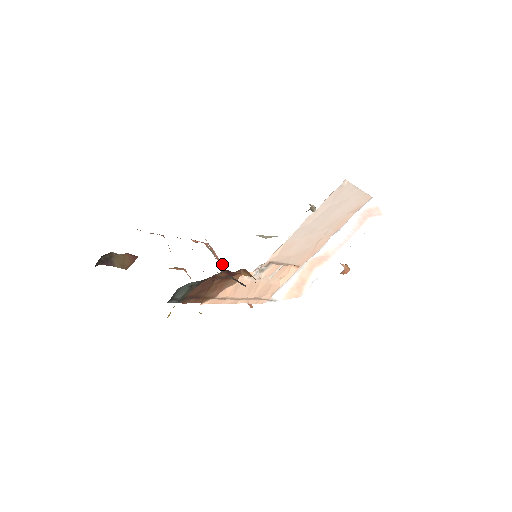
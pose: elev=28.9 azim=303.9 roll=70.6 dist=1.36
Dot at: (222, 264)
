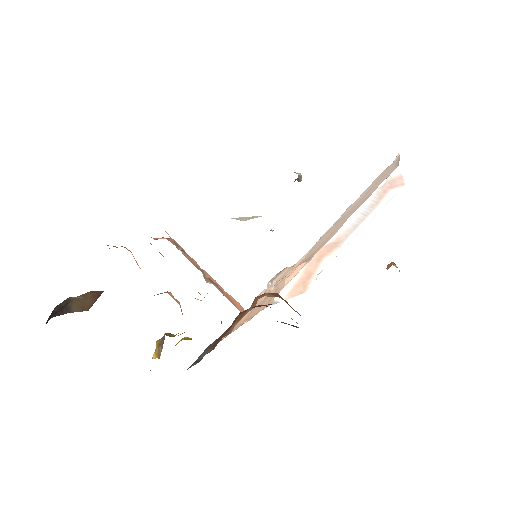
Dot at: (194, 262)
